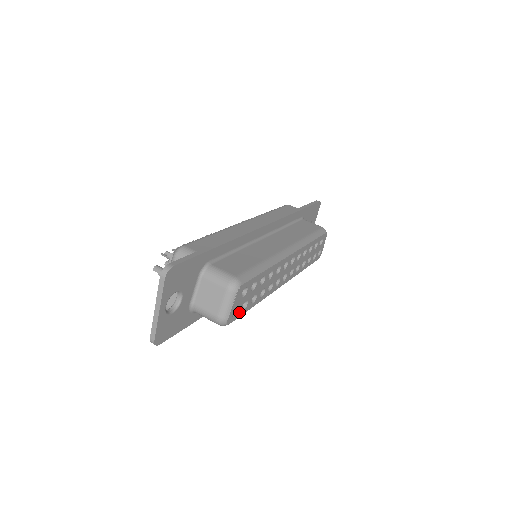
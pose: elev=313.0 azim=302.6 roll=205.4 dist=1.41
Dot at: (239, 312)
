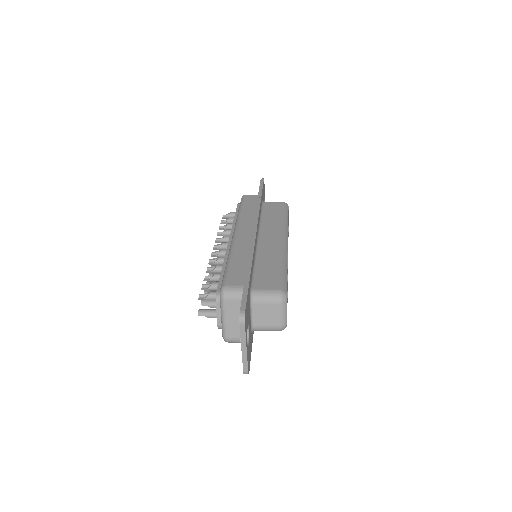
Dot at: occluded
